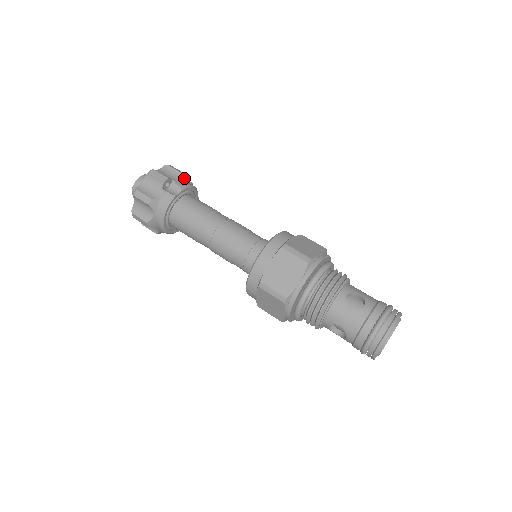
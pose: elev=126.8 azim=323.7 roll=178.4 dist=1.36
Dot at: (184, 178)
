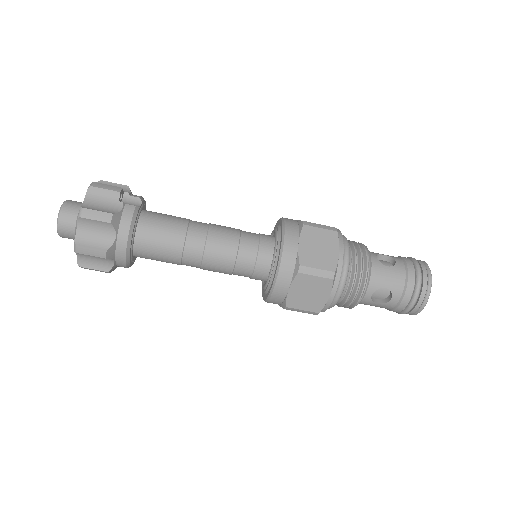
Dot at: (131, 192)
